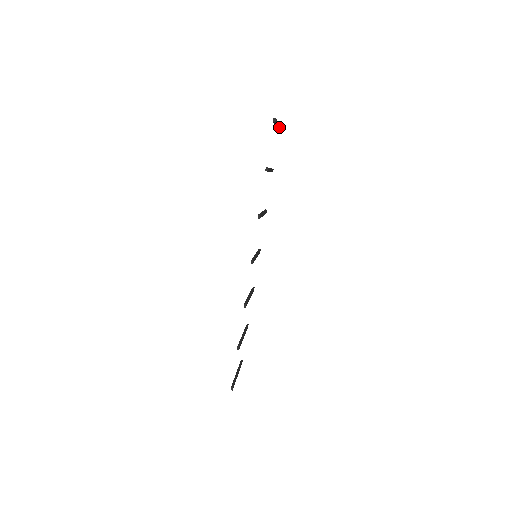
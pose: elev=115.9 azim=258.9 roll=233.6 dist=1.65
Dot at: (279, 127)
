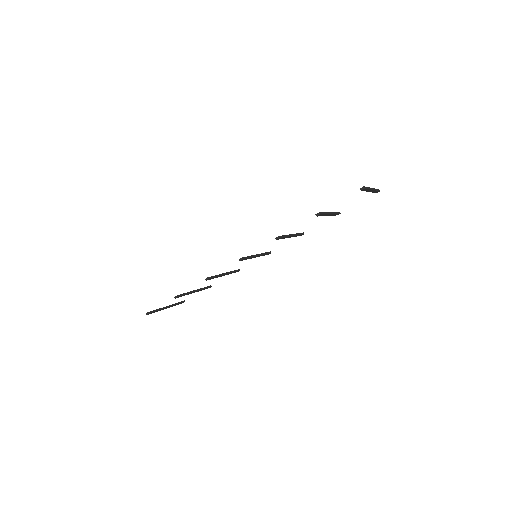
Dot at: (376, 191)
